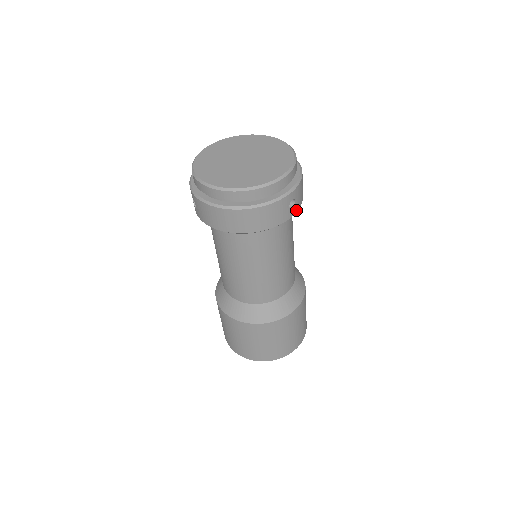
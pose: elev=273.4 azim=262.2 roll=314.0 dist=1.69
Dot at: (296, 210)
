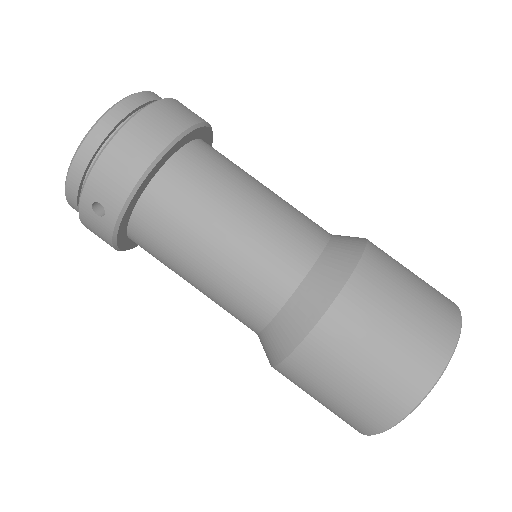
Dot at: occluded
